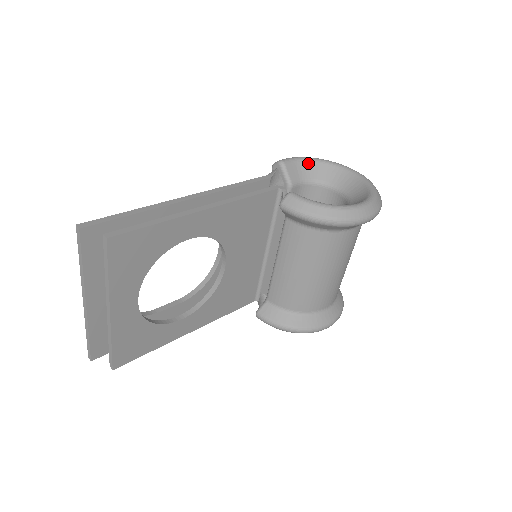
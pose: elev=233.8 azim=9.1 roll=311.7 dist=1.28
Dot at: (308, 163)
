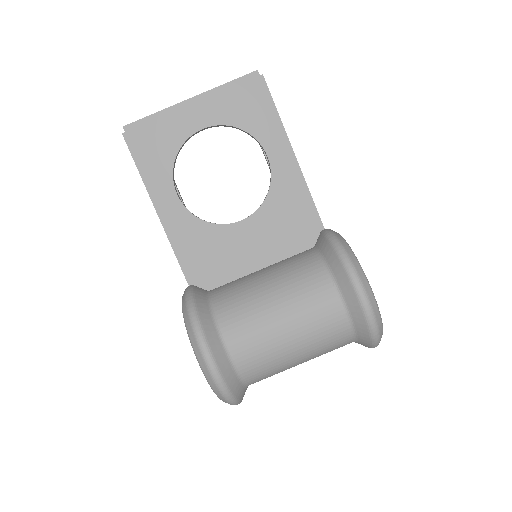
Dot at: occluded
